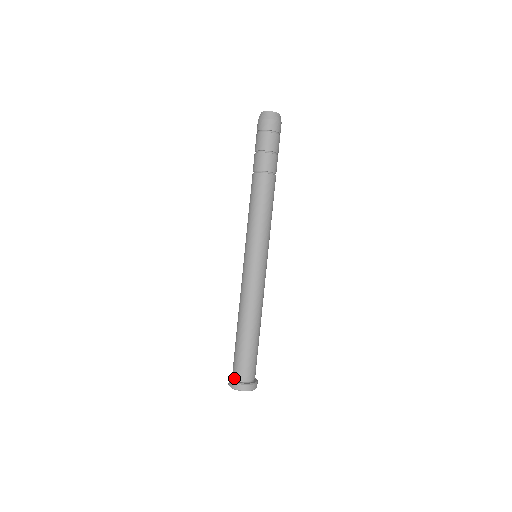
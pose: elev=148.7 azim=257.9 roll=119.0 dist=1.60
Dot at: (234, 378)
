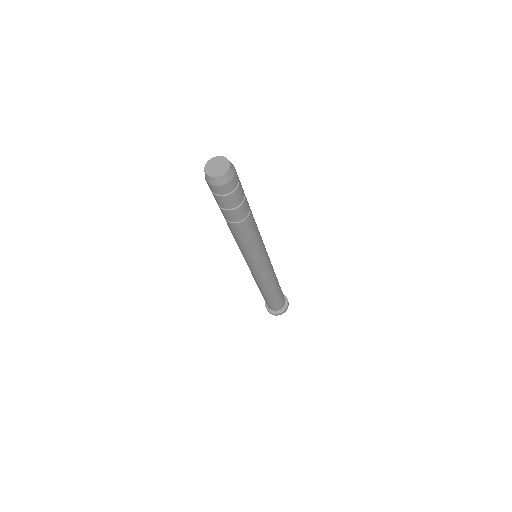
Dot at: (277, 311)
